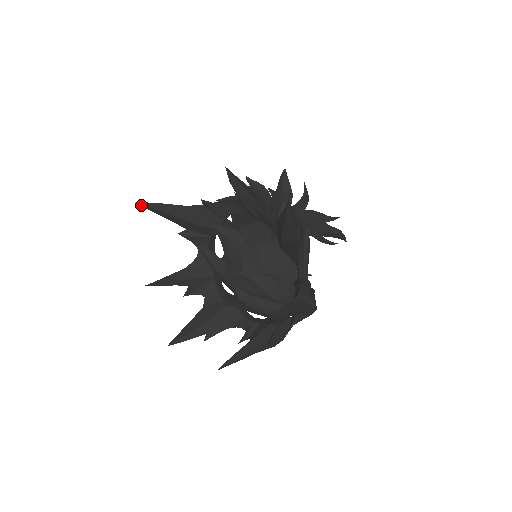
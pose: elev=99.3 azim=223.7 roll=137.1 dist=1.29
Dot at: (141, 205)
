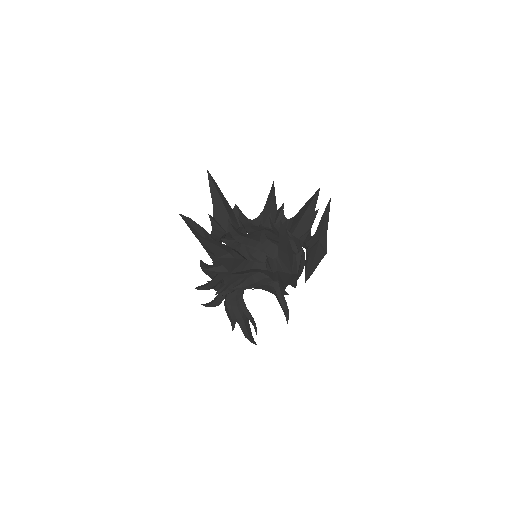
Dot at: (208, 175)
